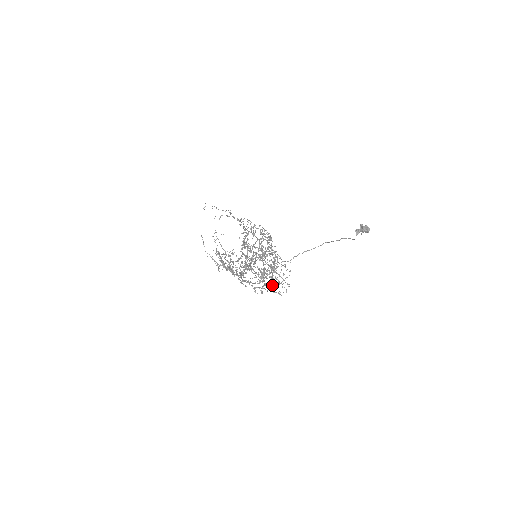
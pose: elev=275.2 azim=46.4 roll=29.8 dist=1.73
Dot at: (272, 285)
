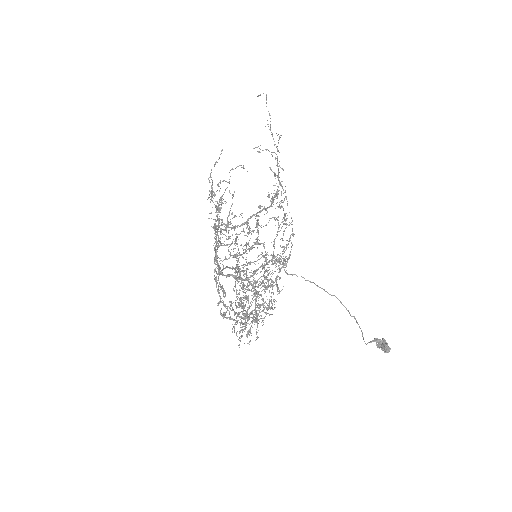
Dot at: (240, 327)
